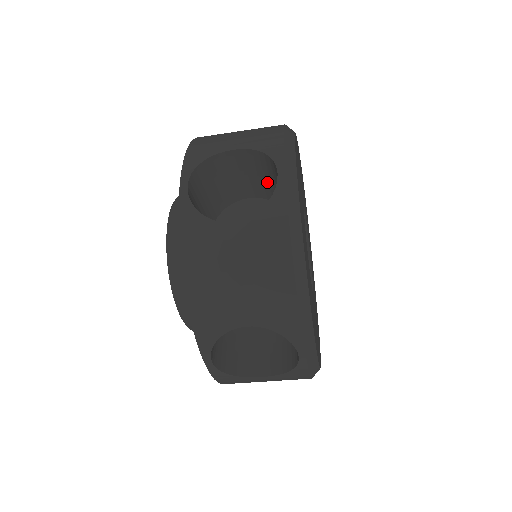
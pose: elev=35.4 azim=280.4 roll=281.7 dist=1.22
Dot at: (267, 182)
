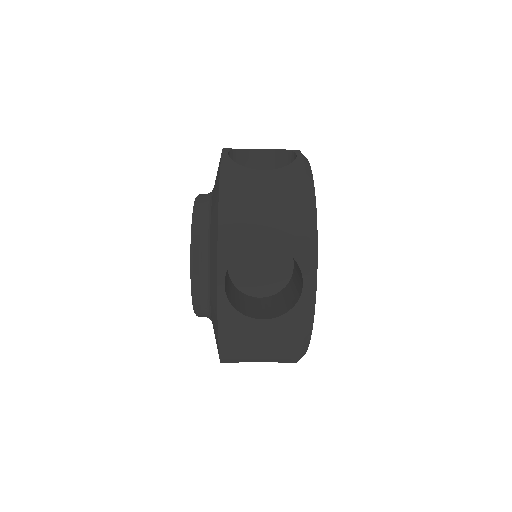
Dot at: occluded
